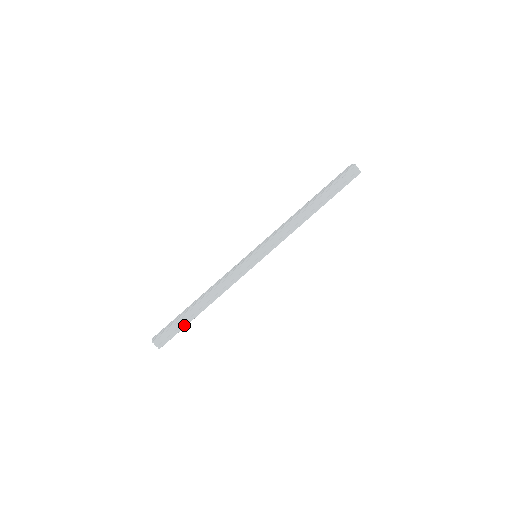
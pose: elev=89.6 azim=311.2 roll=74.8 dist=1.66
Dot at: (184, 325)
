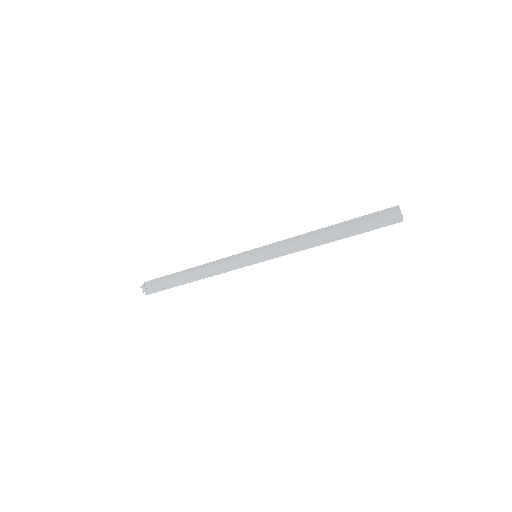
Dot at: (171, 286)
